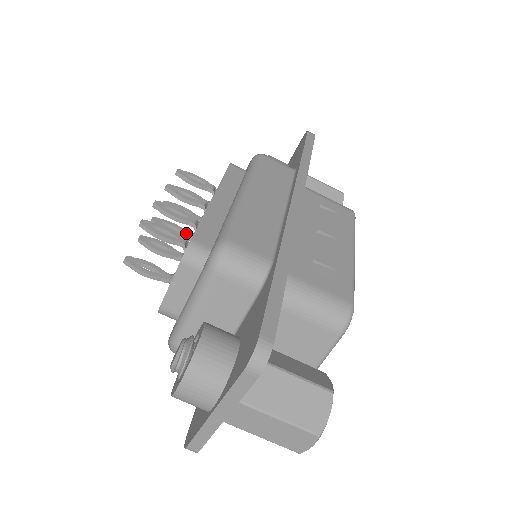
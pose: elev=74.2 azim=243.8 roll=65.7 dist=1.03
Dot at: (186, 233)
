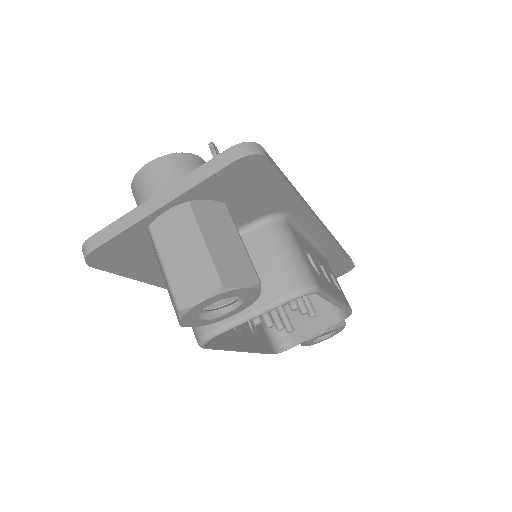
Dot at: occluded
